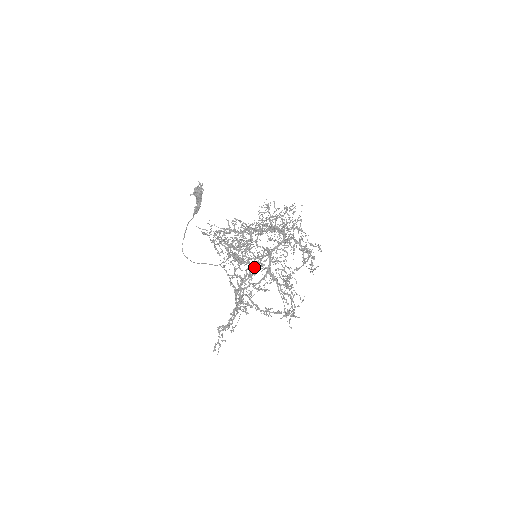
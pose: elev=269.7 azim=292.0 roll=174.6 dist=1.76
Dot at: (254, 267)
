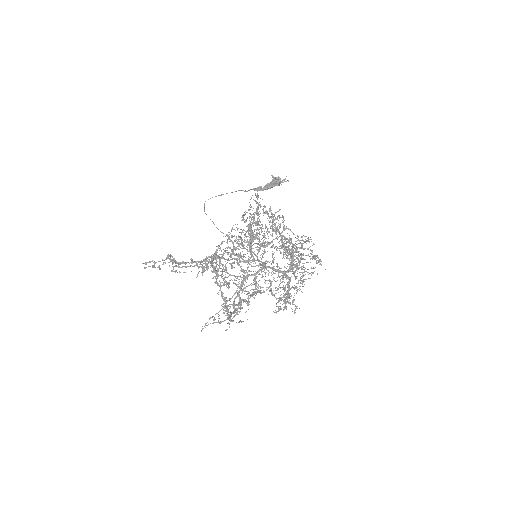
Dot at: (239, 265)
